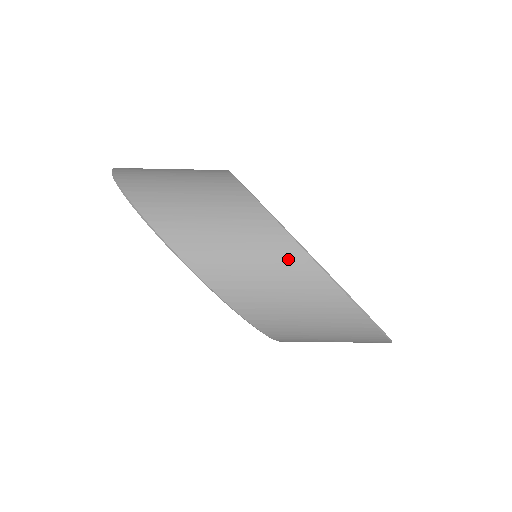
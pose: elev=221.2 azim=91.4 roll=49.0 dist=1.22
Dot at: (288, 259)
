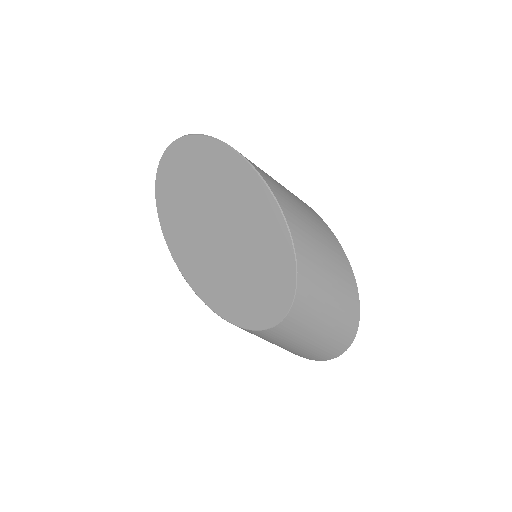
Dot at: (324, 228)
